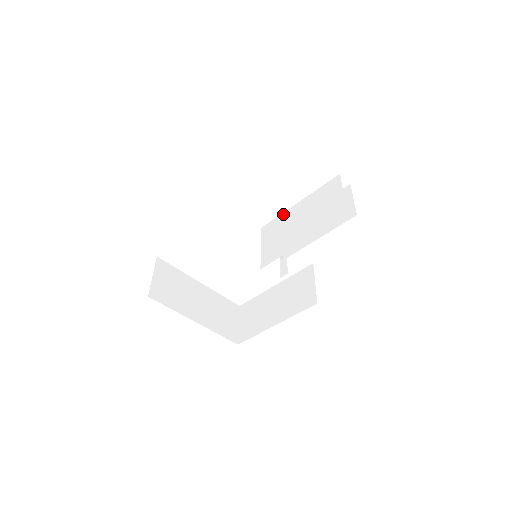
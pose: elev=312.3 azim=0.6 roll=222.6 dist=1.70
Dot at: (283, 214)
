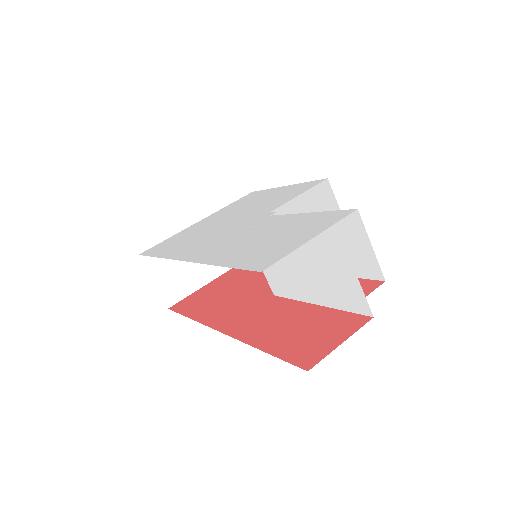
Dot at: occluded
